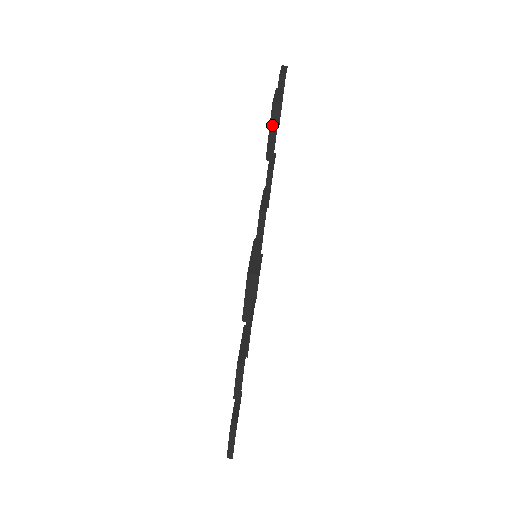
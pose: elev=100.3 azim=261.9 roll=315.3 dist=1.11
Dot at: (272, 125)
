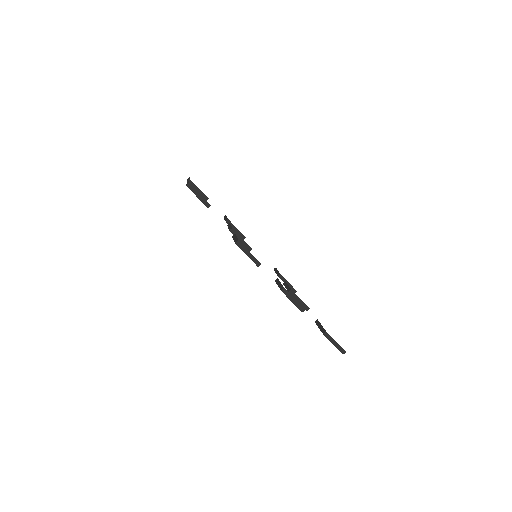
Dot at: (195, 193)
